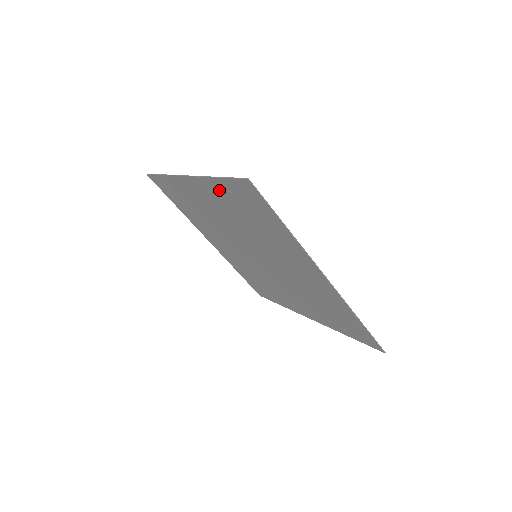
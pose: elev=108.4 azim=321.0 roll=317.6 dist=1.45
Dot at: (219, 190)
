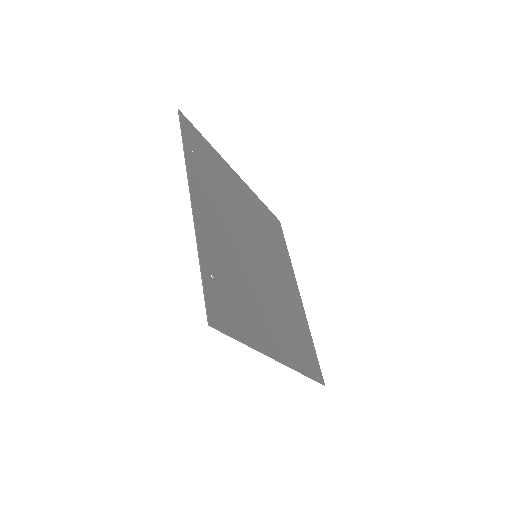
Dot at: (208, 256)
